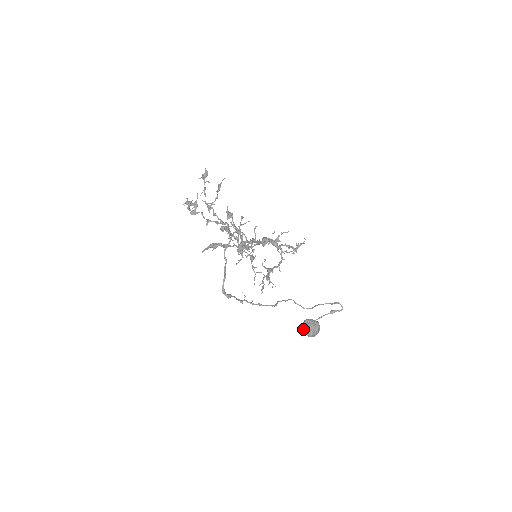
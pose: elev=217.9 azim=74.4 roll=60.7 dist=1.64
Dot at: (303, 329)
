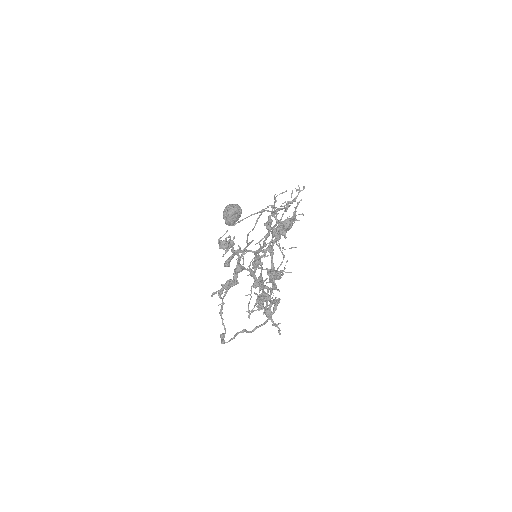
Dot at: (225, 218)
